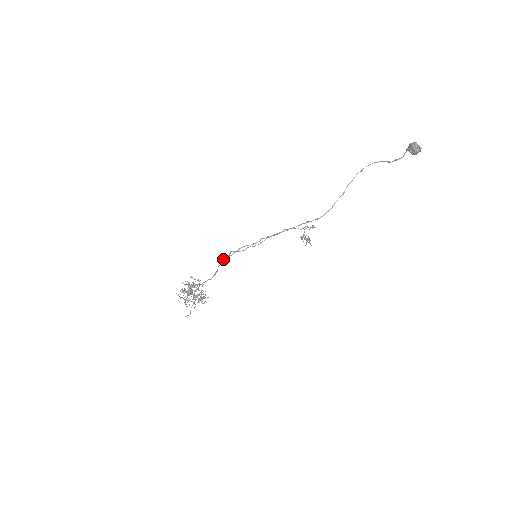
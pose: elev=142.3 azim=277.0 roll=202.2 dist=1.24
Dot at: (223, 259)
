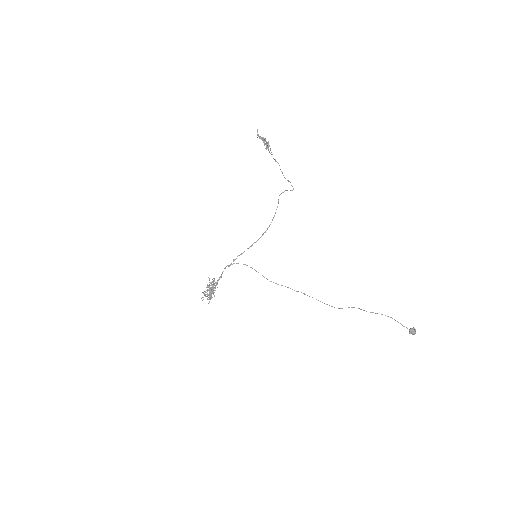
Dot at: occluded
